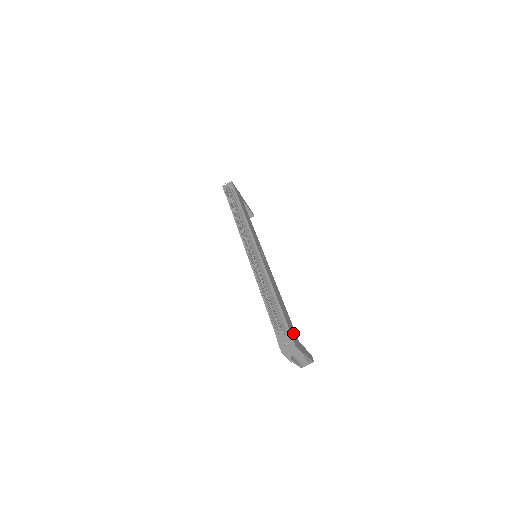
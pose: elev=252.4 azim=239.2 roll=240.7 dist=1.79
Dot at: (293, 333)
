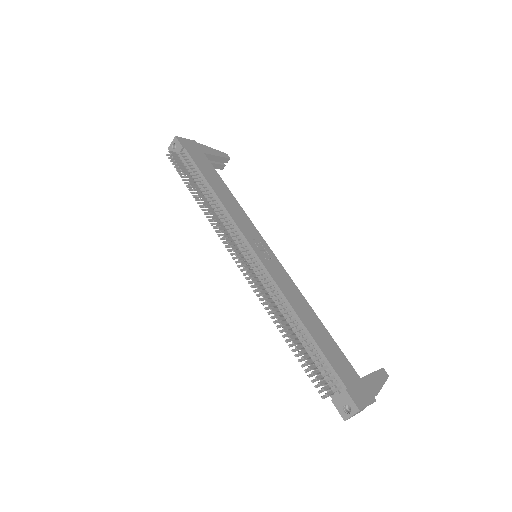
Dot at: (349, 378)
